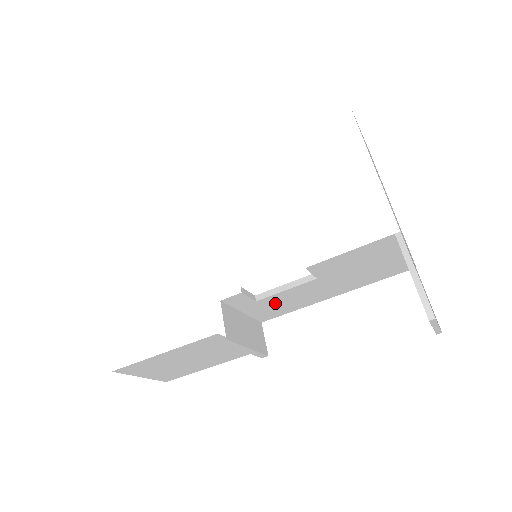
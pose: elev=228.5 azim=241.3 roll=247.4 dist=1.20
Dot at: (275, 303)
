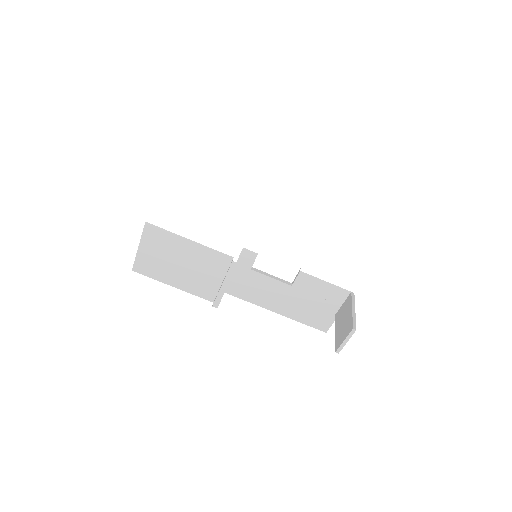
Dot at: (253, 282)
